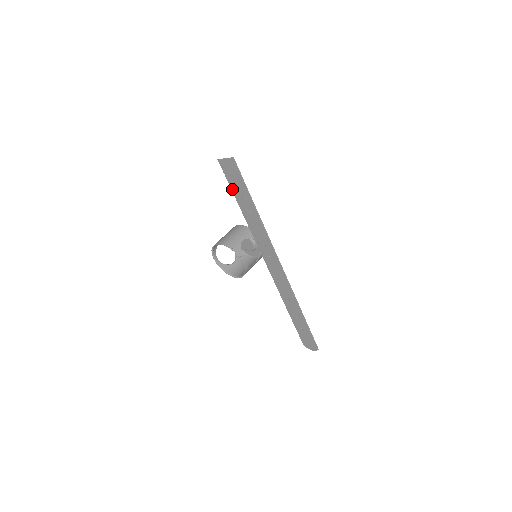
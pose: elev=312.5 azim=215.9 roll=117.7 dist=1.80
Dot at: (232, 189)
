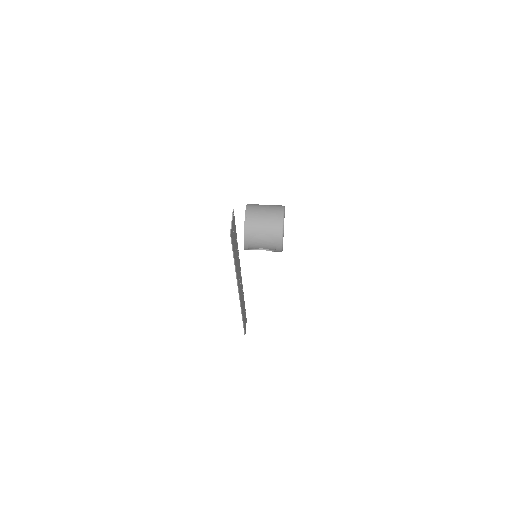
Dot at: (235, 232)
